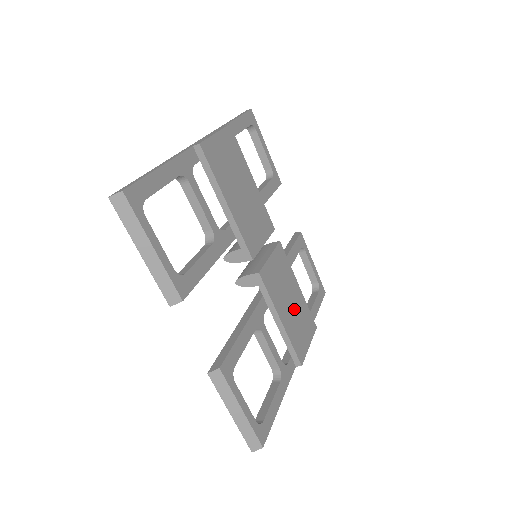
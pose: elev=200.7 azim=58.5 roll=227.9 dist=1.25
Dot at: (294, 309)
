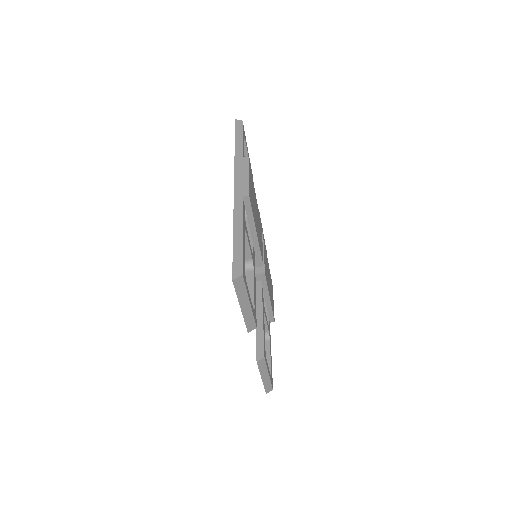
Dot at: occluded
